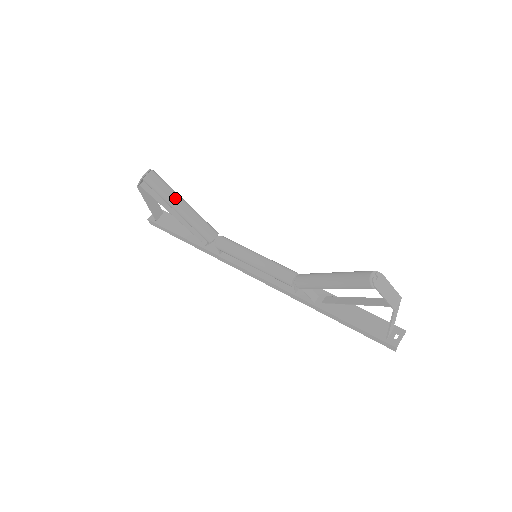
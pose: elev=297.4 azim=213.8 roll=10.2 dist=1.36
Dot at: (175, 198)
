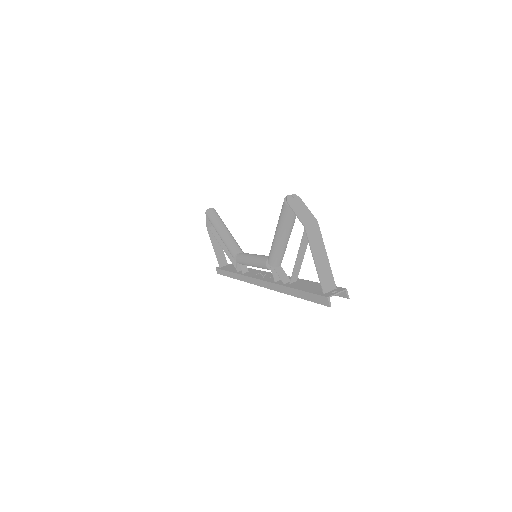
Dot at: (220, 224)
